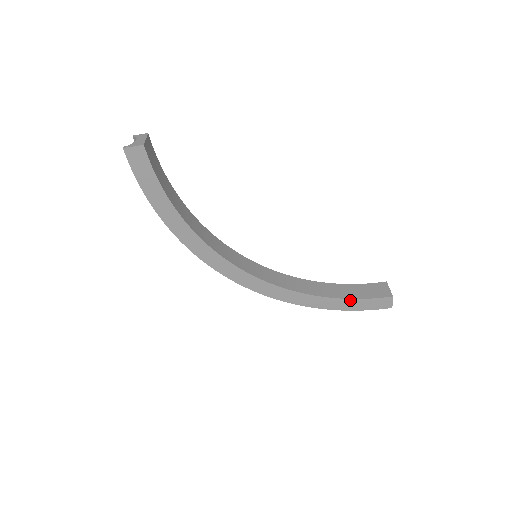
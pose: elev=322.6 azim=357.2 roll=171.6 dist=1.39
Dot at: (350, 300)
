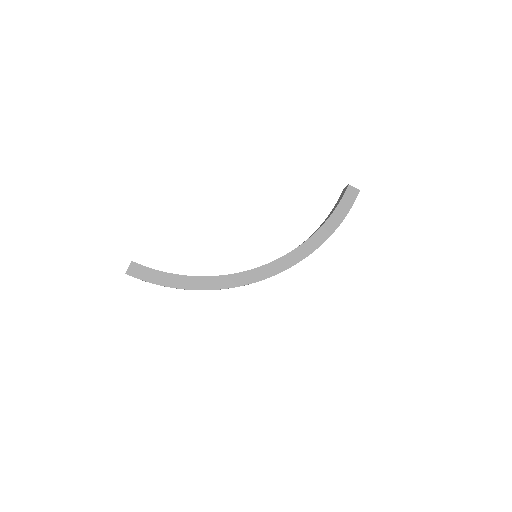
Dot at: (333, 214)
